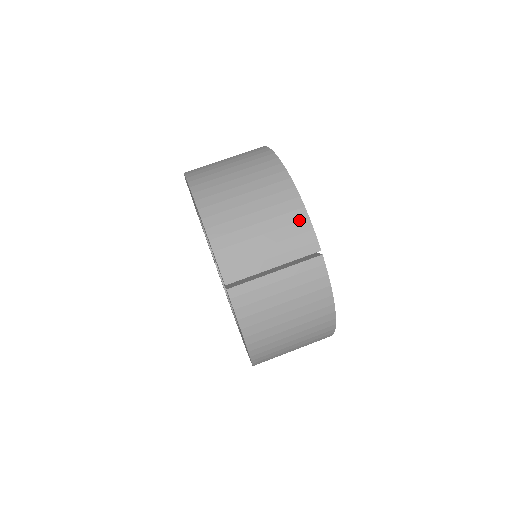
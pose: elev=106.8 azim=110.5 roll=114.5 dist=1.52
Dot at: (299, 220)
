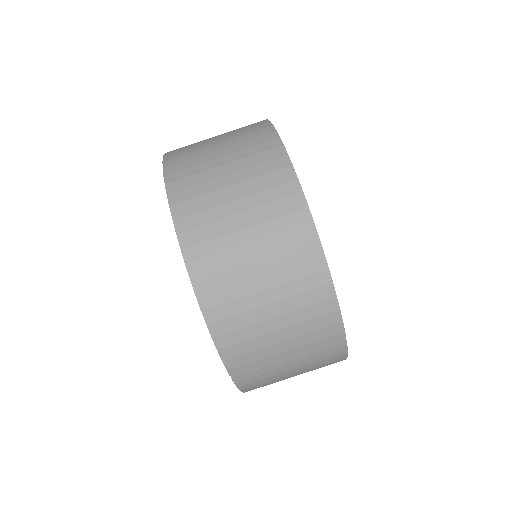
Dot at: (327, 313)
